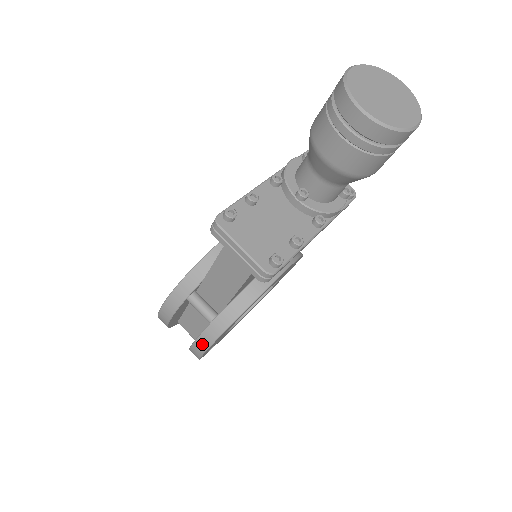
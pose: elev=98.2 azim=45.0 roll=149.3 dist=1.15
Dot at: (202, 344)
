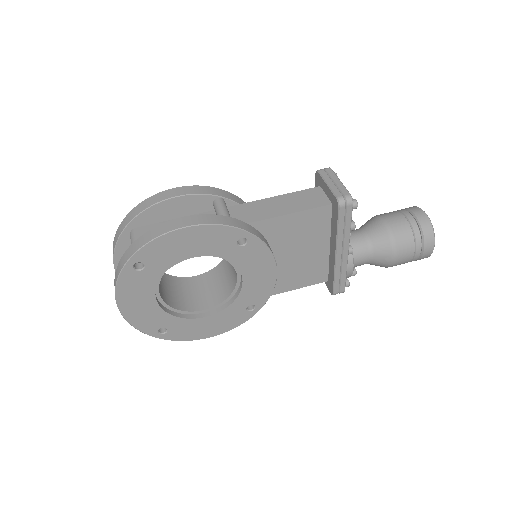
Dot at: (200, 219)
